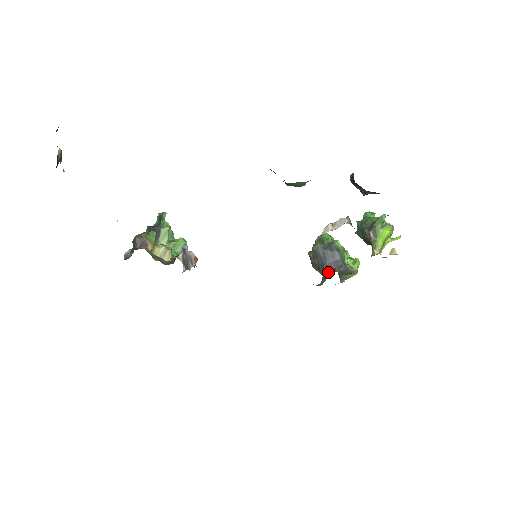
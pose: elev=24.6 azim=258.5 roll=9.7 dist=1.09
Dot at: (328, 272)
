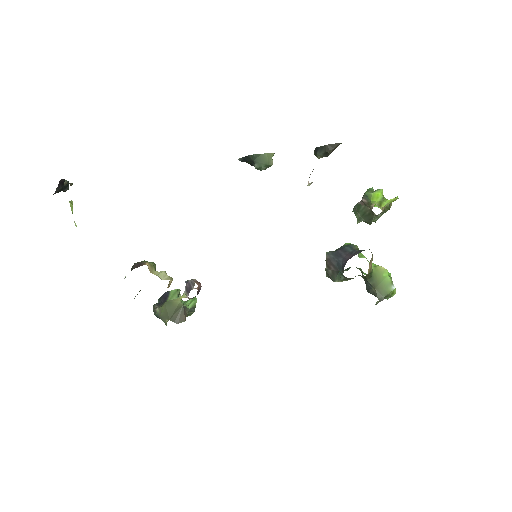
Dot at: (344, 263)
